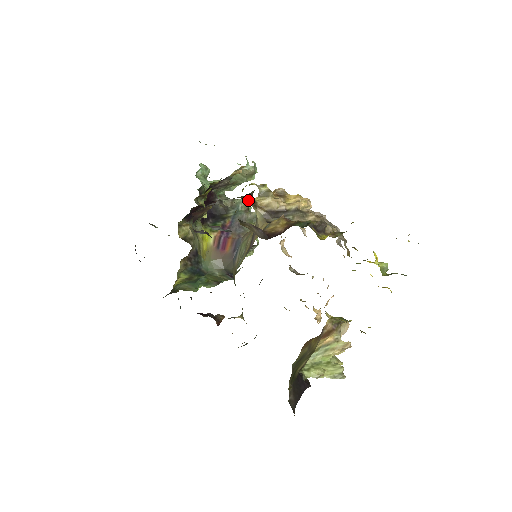
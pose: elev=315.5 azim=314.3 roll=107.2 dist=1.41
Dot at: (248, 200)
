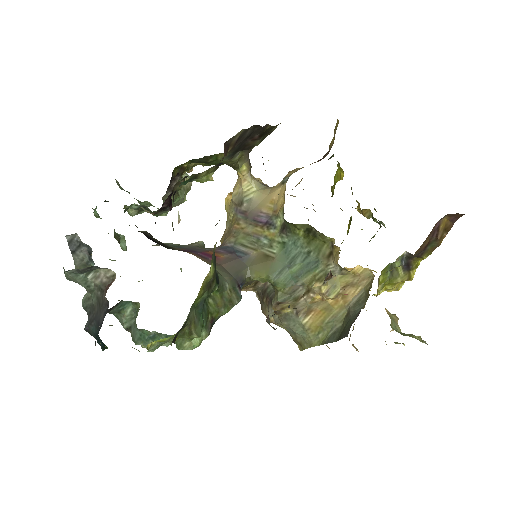
Dot at: (245, 163)
